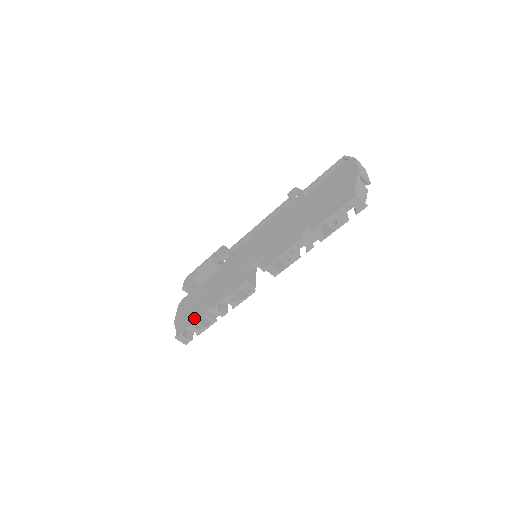
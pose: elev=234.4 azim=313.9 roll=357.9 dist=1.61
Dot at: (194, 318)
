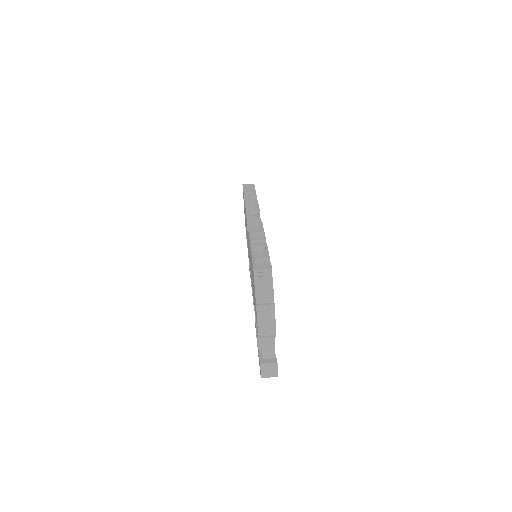
Dot at: occluded
